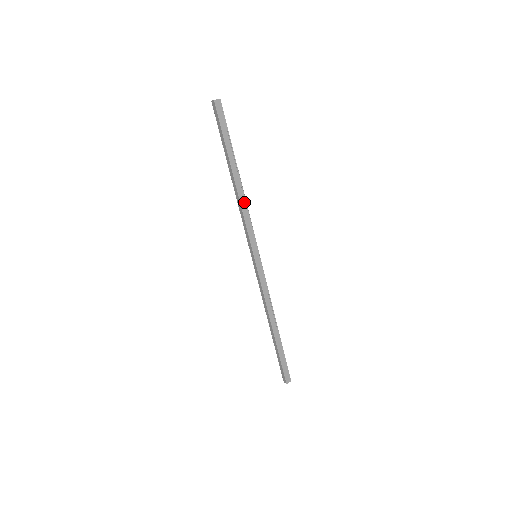
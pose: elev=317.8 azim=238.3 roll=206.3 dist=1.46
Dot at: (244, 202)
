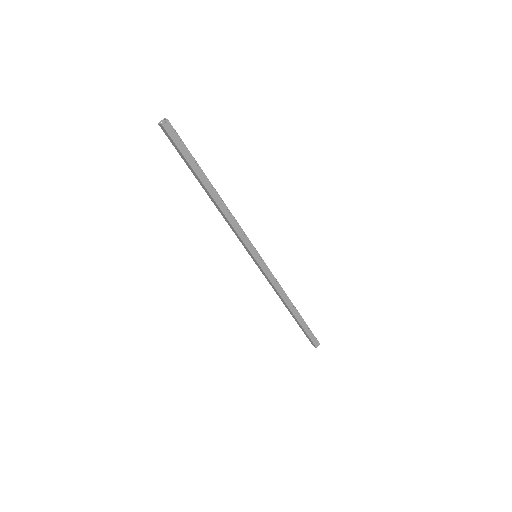
Dot at: (228, 213)
